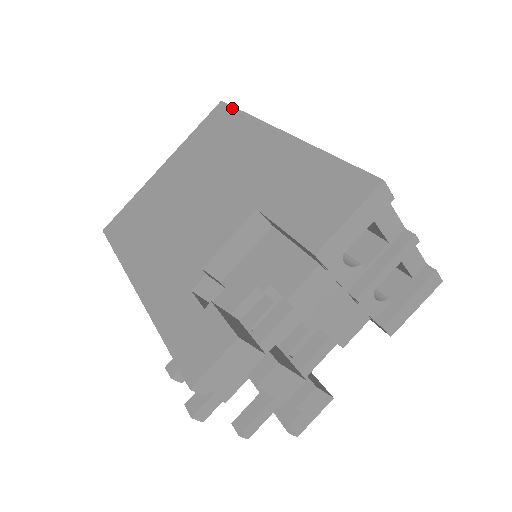
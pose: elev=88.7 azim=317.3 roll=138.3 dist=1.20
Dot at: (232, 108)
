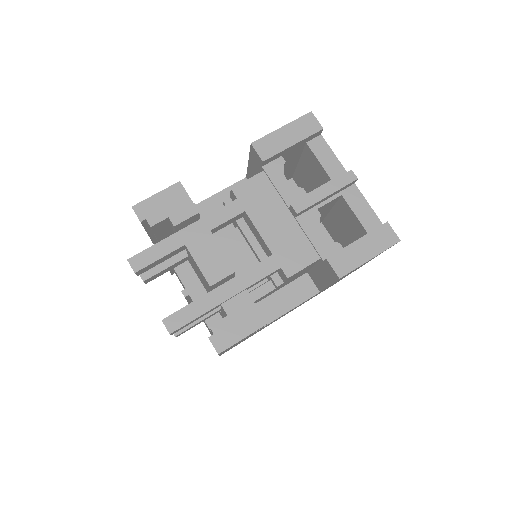
Dot at: occluded
